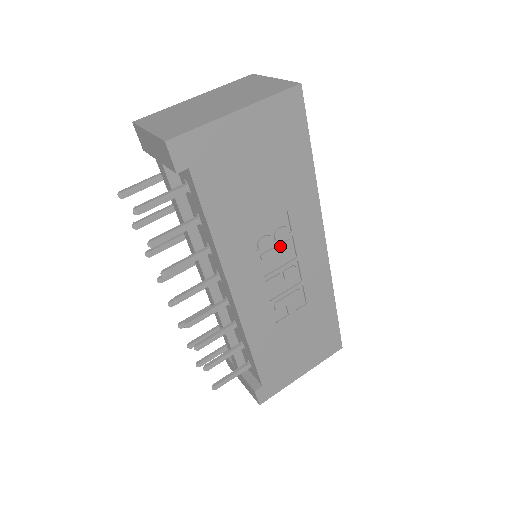
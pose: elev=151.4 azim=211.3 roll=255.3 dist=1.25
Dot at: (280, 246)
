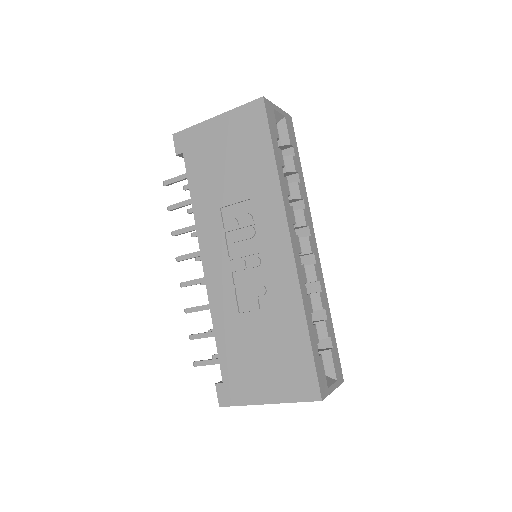
Dot at: (244, 231)
